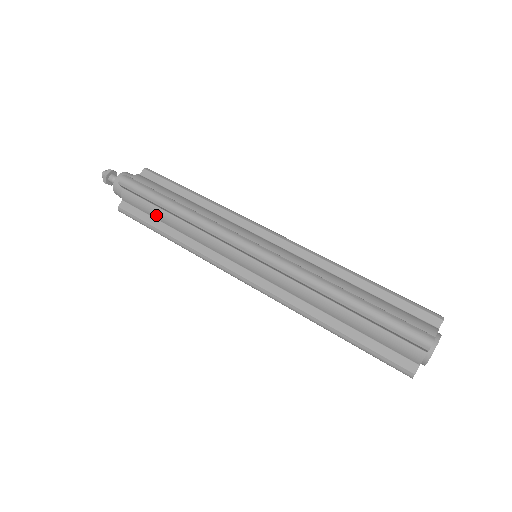
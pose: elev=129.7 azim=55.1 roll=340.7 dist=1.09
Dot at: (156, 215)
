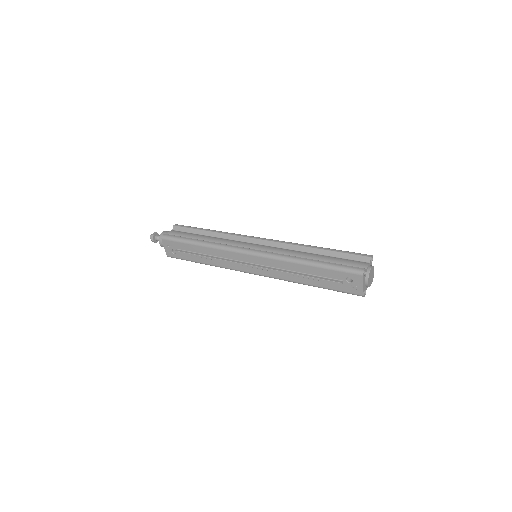
Dot at: (193, 236)
